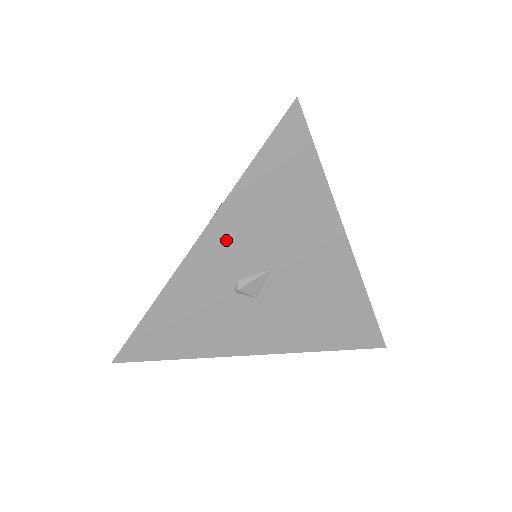
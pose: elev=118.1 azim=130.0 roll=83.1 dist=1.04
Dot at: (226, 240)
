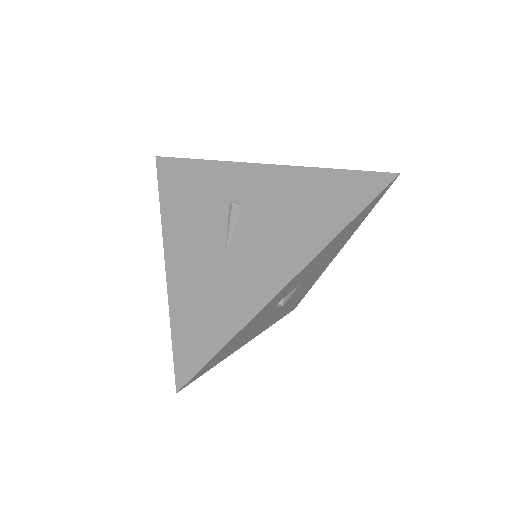
Dot at: (303, 273)
